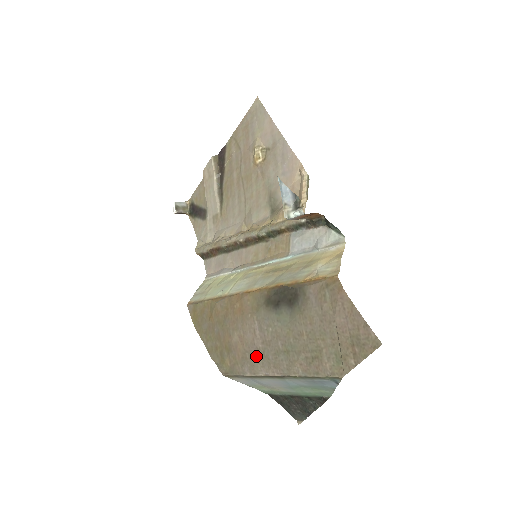
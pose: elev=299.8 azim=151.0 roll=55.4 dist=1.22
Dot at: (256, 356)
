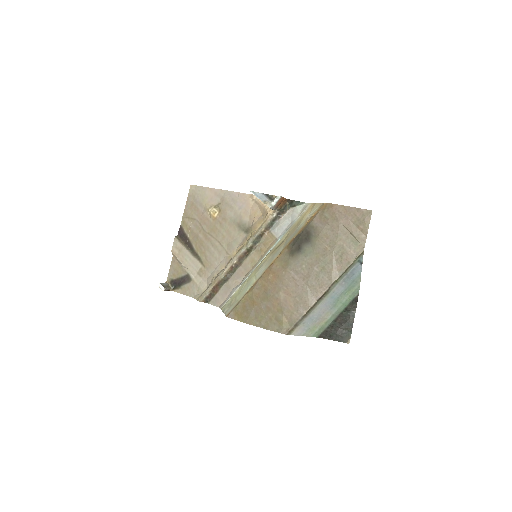
Dot at: (304, 293)
